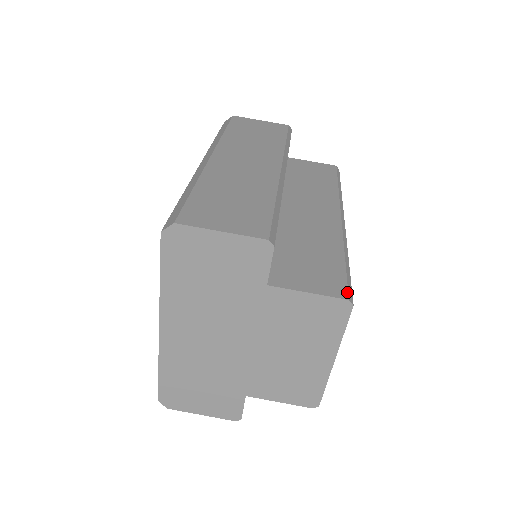
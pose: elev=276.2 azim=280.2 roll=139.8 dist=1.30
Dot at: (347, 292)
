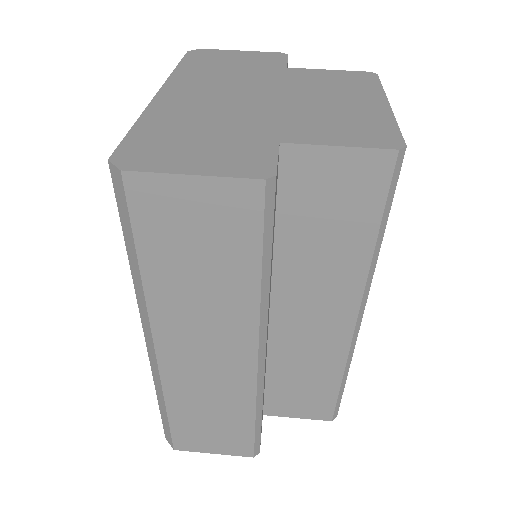
Dot at: occluded
